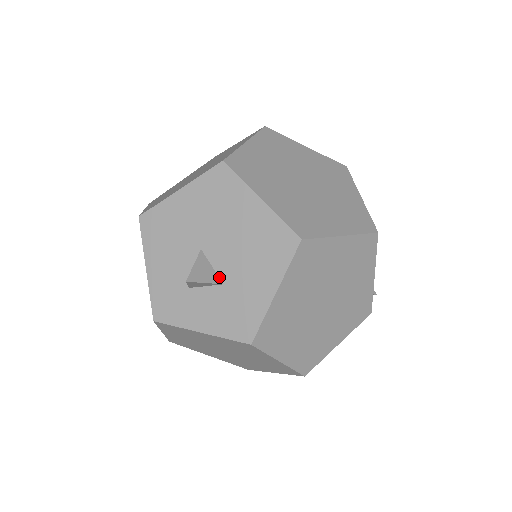
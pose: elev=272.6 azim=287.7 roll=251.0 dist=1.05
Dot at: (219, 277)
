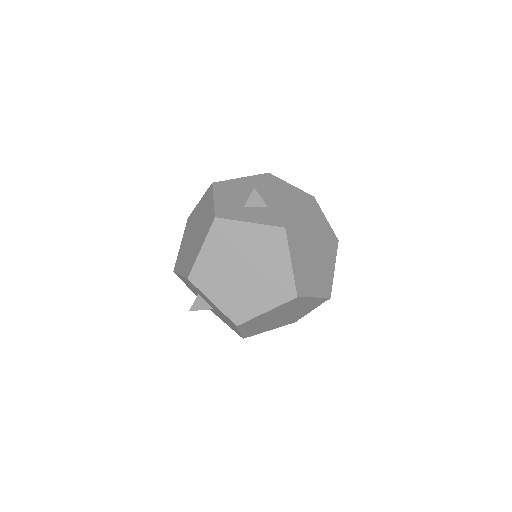
Dot at: (265, 204)
